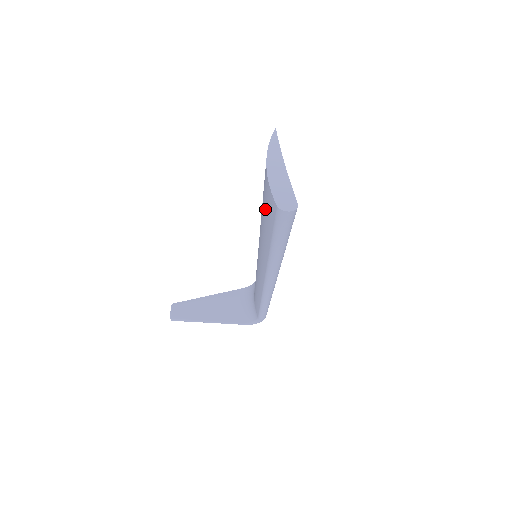
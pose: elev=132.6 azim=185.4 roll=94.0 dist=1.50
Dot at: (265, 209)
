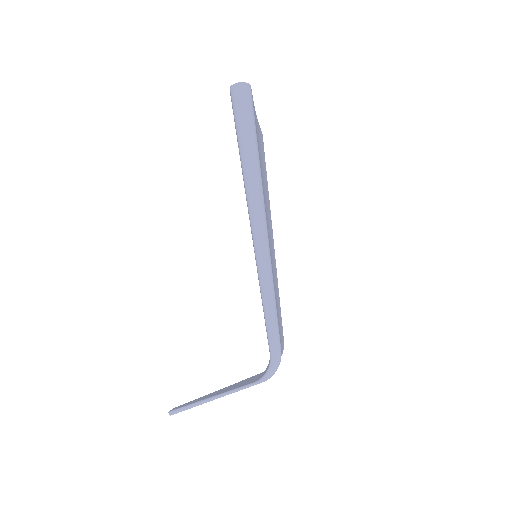
Dot at: occluded
